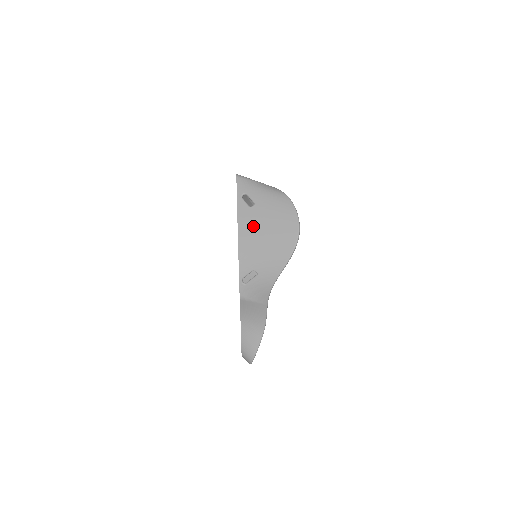
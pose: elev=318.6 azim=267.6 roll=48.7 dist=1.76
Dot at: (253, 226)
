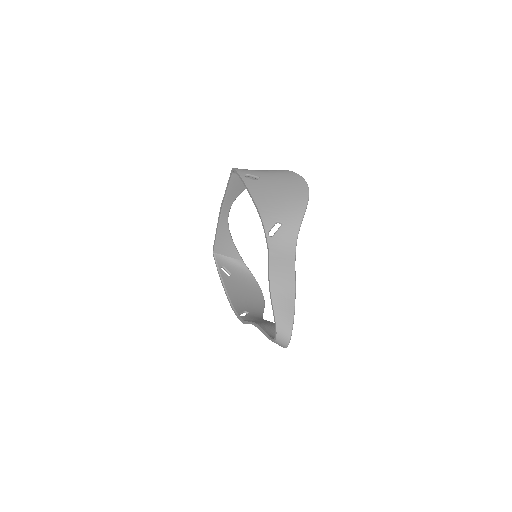
Dot at: (265, 190)
